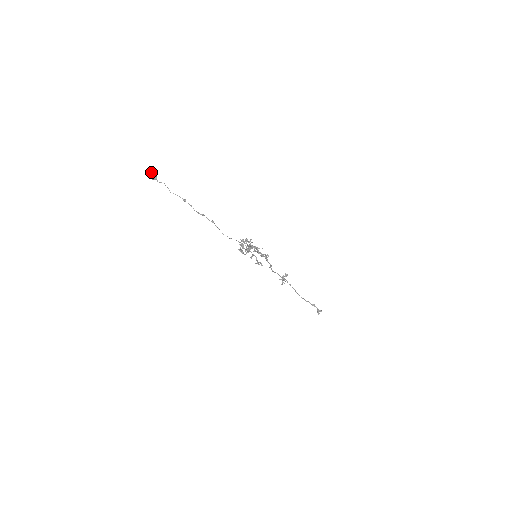
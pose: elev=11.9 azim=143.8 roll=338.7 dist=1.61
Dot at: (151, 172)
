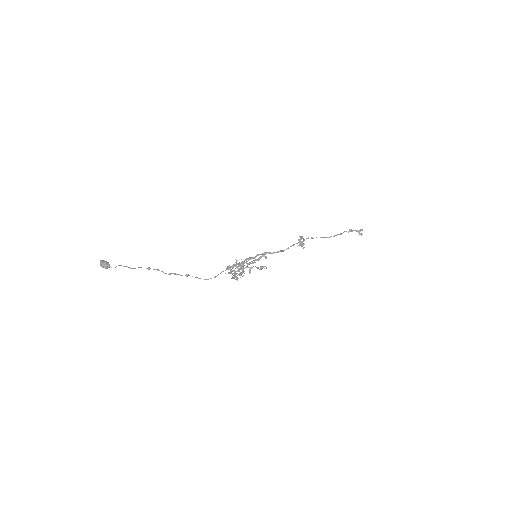
Dot at: (100, 264)
